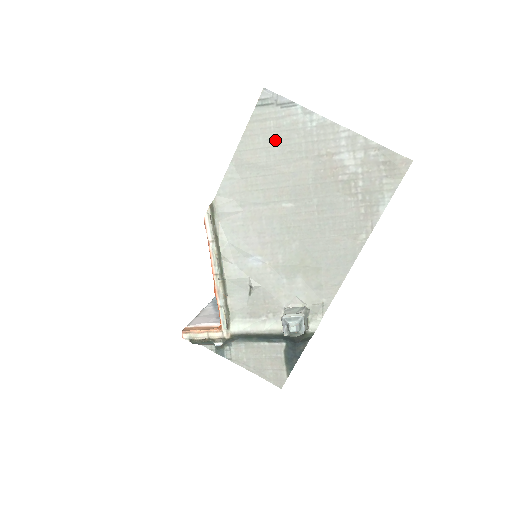
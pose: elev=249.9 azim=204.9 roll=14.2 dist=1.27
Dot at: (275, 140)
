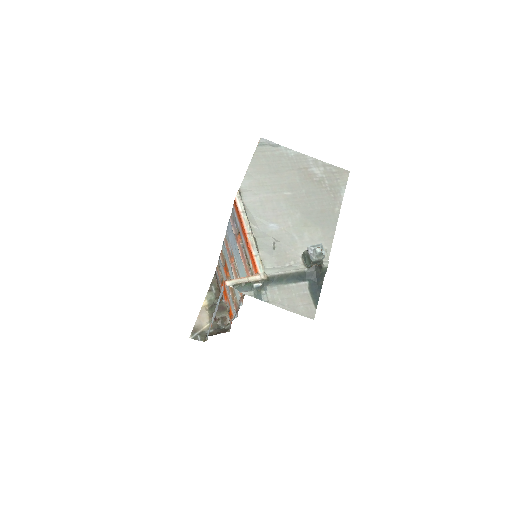
Dot at: (272, 161)
